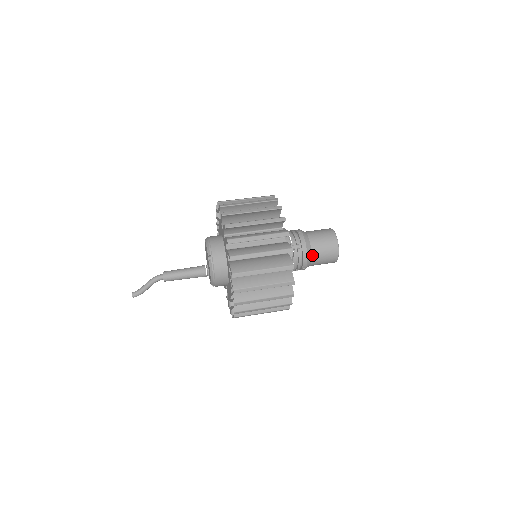
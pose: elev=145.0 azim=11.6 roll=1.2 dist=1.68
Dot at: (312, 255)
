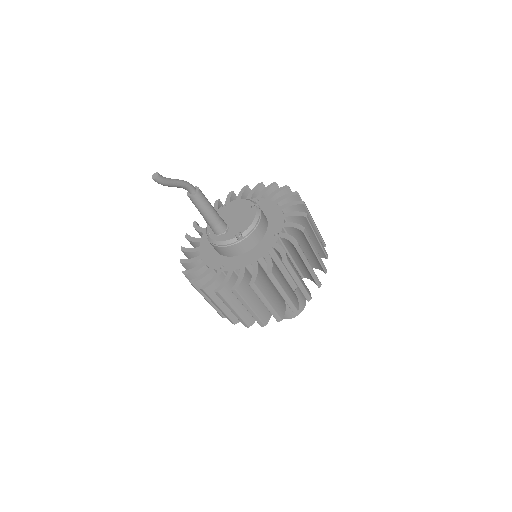
Dot at: occluded
